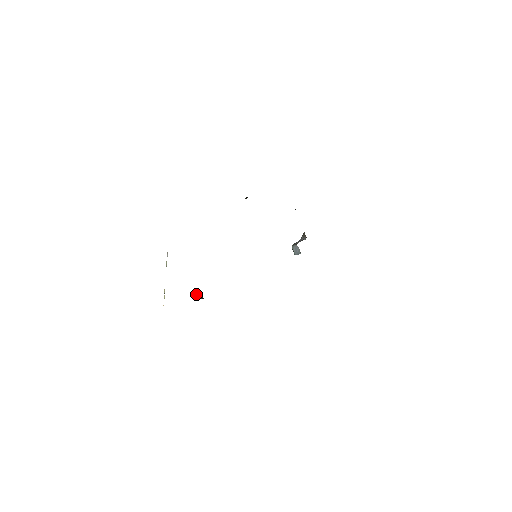
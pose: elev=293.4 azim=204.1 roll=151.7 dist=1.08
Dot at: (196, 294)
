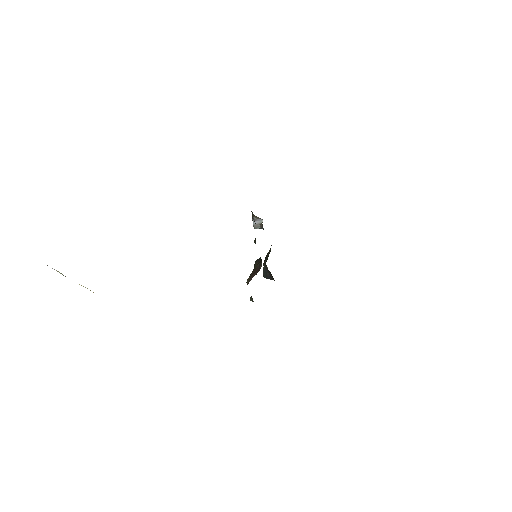
Dot at: occluded
